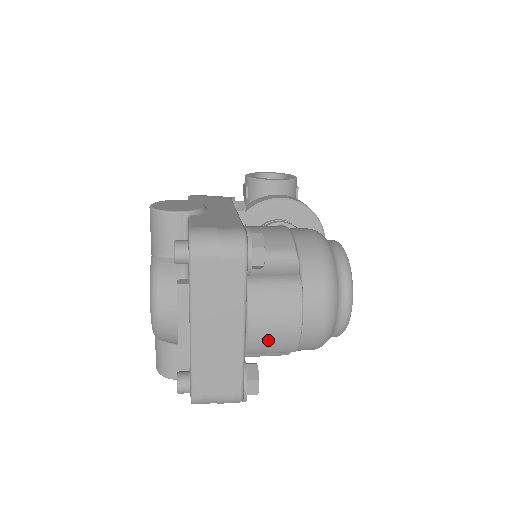
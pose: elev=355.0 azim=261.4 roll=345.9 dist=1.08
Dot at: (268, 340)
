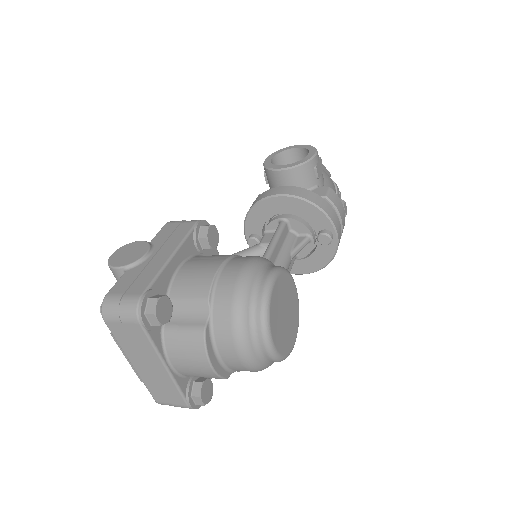
Dot at: (193, 373)
